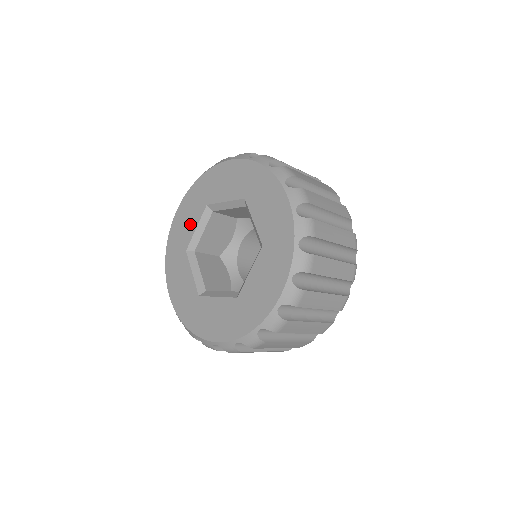
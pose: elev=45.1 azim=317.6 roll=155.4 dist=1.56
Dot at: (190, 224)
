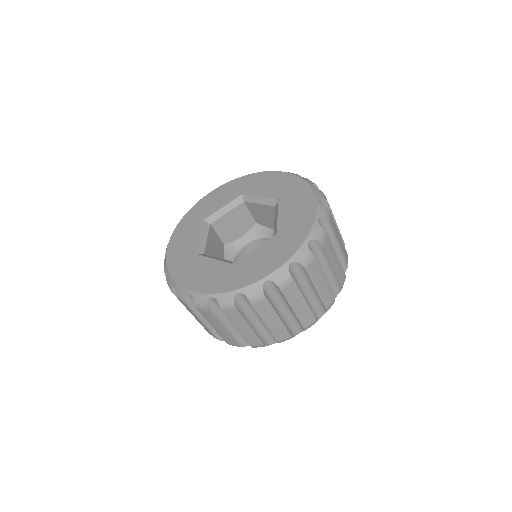
Dot at: (219, 203)
